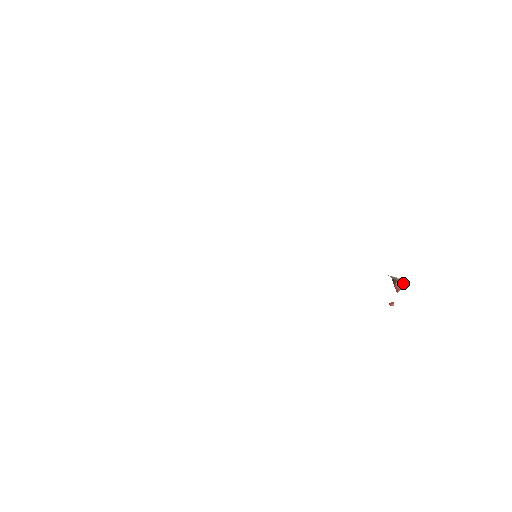
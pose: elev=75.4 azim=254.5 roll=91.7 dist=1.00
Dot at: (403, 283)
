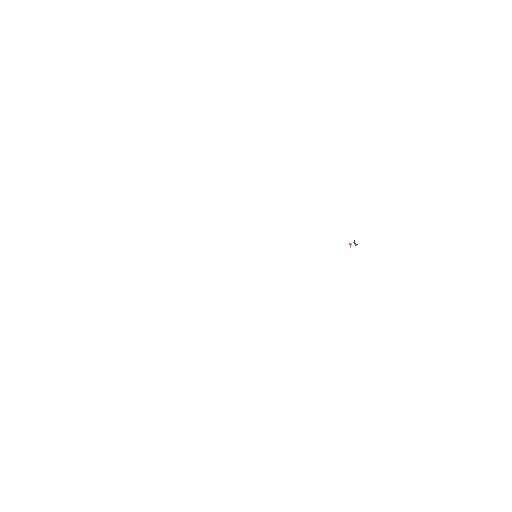
Dot at: occluded
